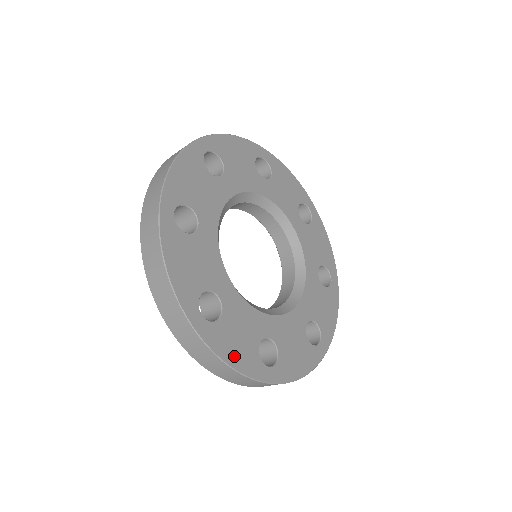
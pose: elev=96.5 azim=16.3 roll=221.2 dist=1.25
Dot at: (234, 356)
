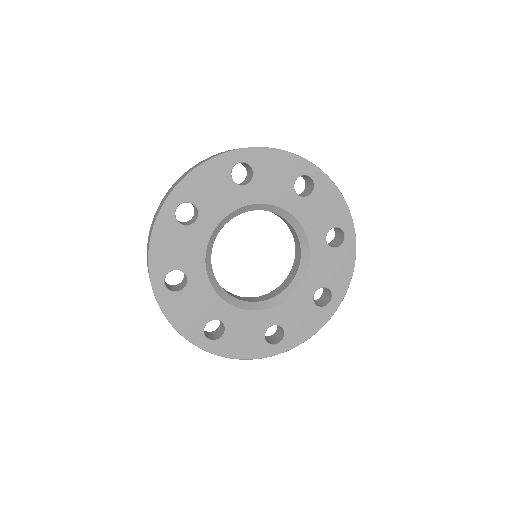
Dot at: (243, 352)
